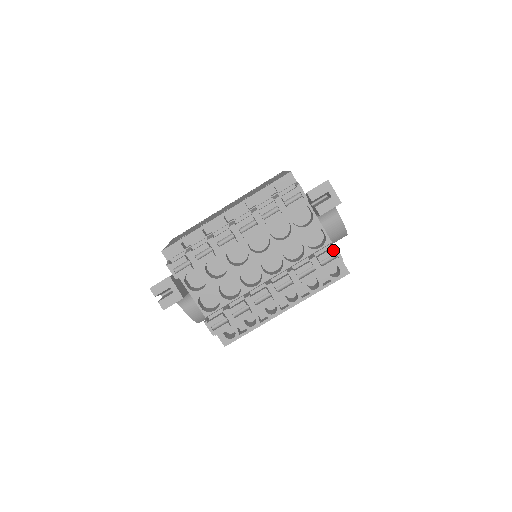
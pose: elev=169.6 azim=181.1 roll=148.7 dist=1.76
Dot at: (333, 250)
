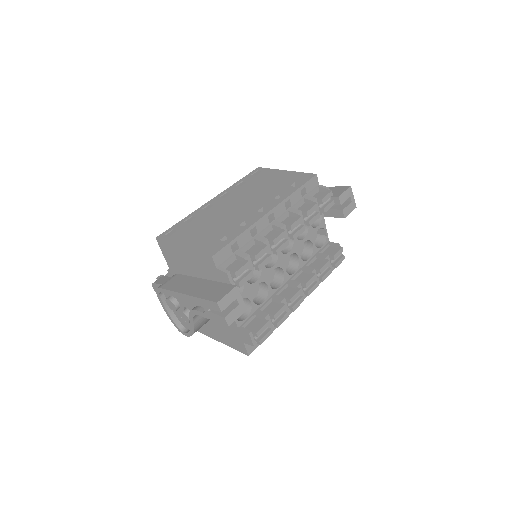
Dot at: occluded
